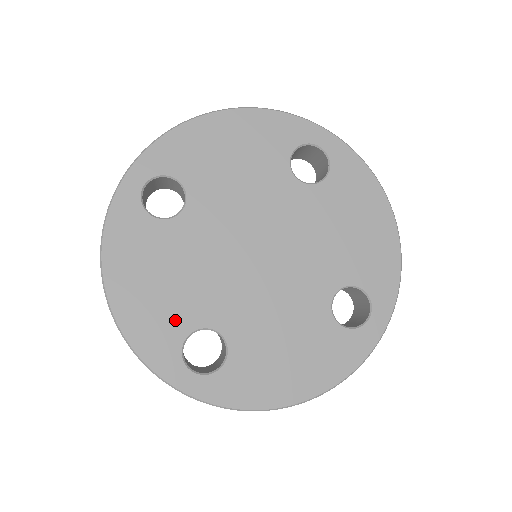
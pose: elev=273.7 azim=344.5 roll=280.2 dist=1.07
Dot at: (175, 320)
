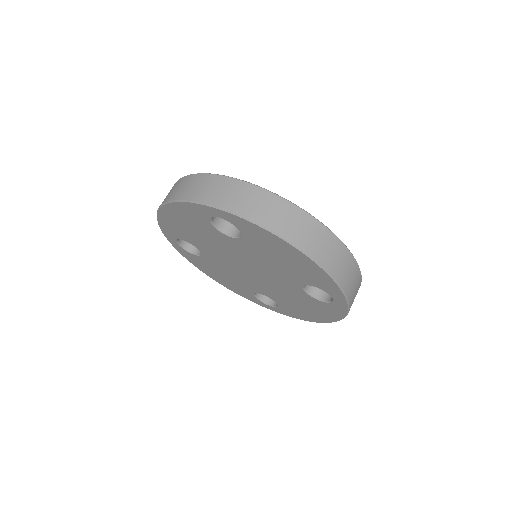
Dot at: (244, 289)
